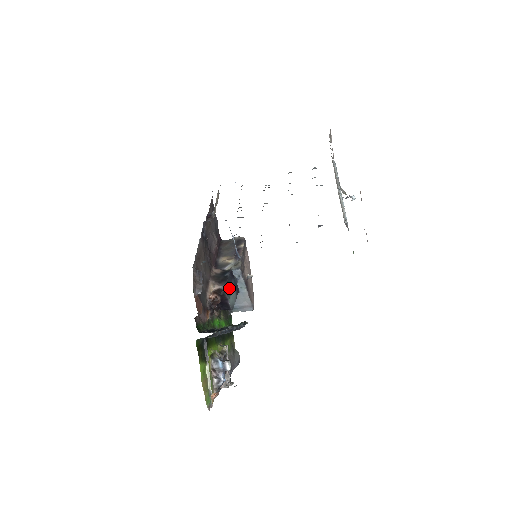
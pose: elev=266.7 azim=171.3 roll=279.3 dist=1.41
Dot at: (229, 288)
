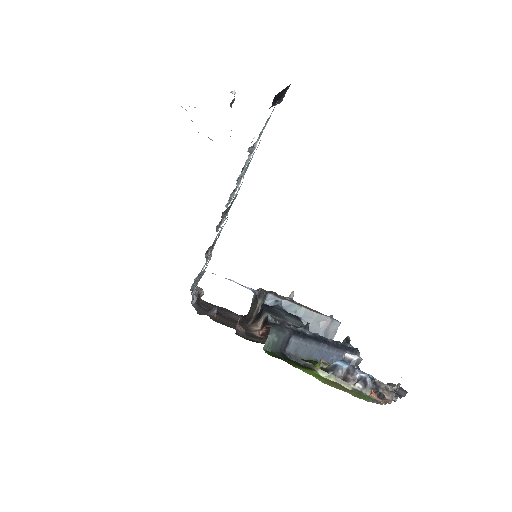
Dot at: (275, 314)
